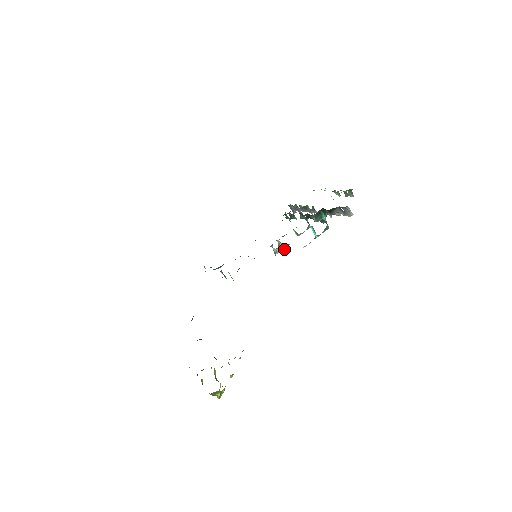
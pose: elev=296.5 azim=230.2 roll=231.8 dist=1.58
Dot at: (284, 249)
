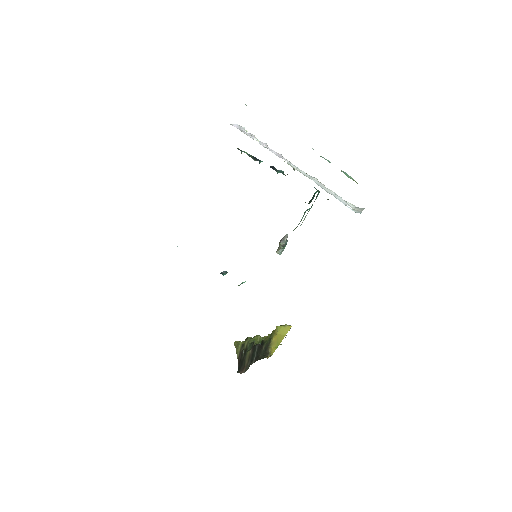
Dot at: (283, 240)
